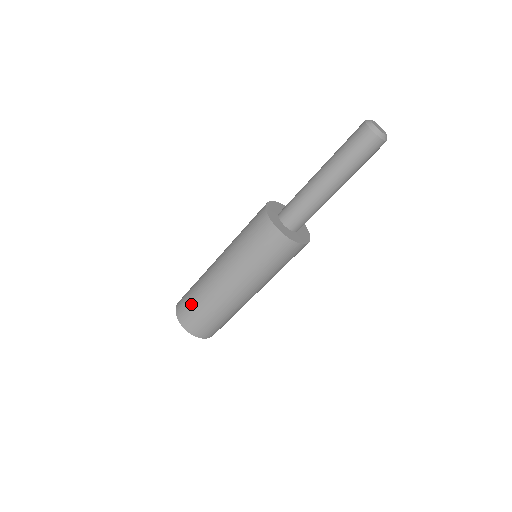
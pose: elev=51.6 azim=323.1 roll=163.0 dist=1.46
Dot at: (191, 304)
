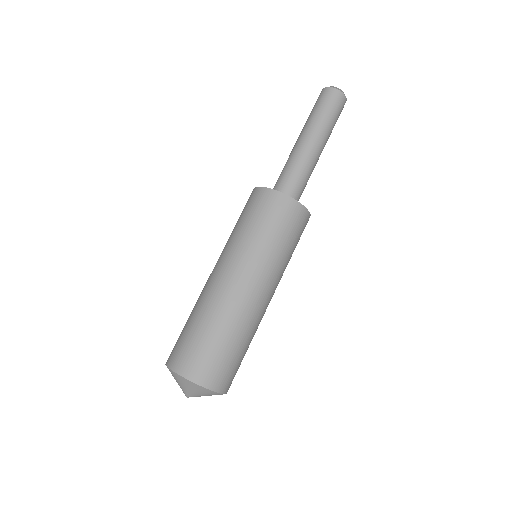
Dot at: (181, 332)
